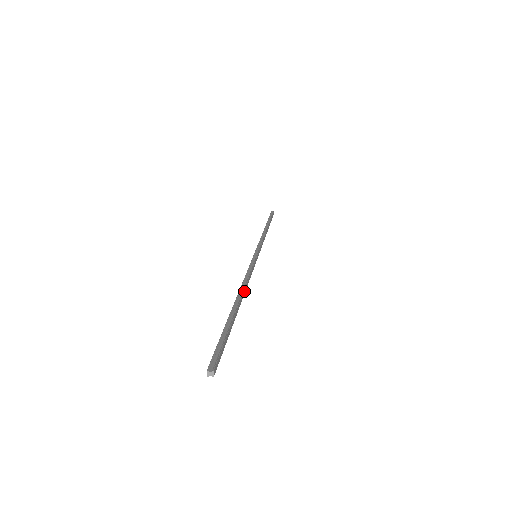
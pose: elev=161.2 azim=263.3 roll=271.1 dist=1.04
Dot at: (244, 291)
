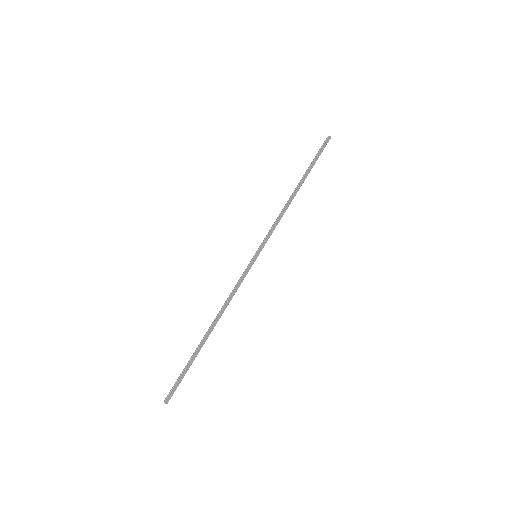
Dot at: (219, 317)
